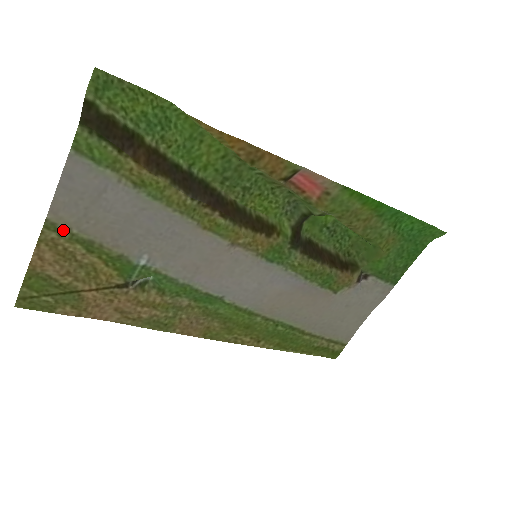
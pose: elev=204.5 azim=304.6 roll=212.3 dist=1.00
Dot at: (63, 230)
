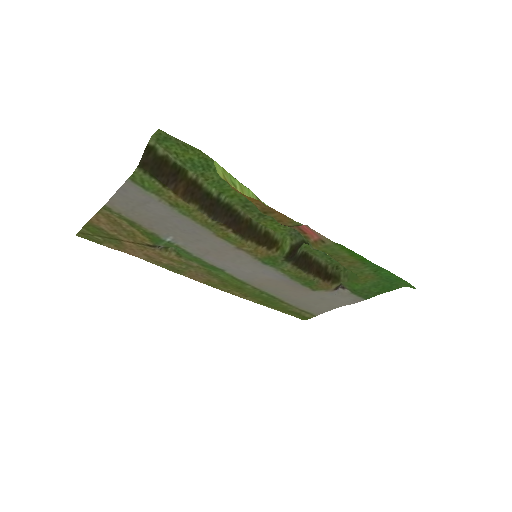
Dot at: (115, 212)
